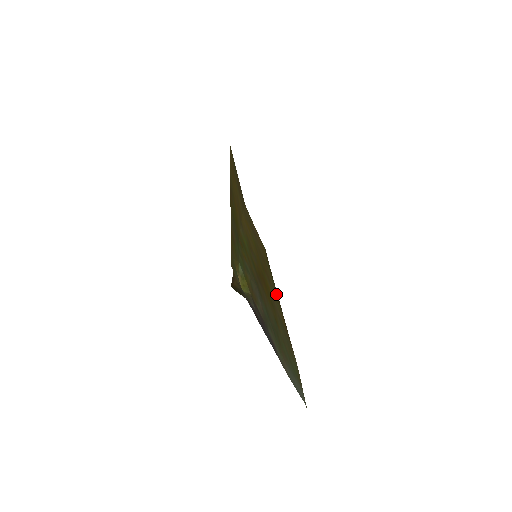
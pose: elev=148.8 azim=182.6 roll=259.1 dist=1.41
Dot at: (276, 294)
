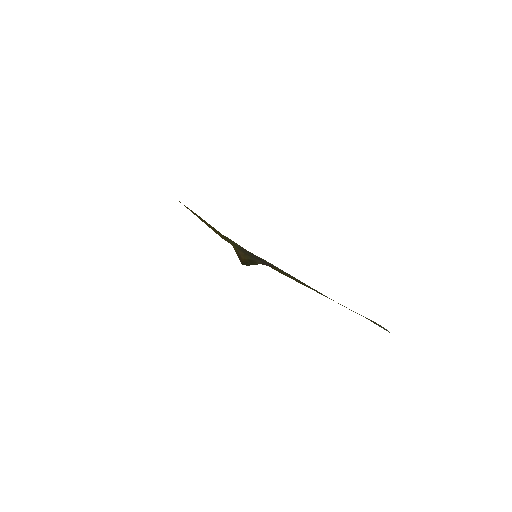
Dot at: occluded
